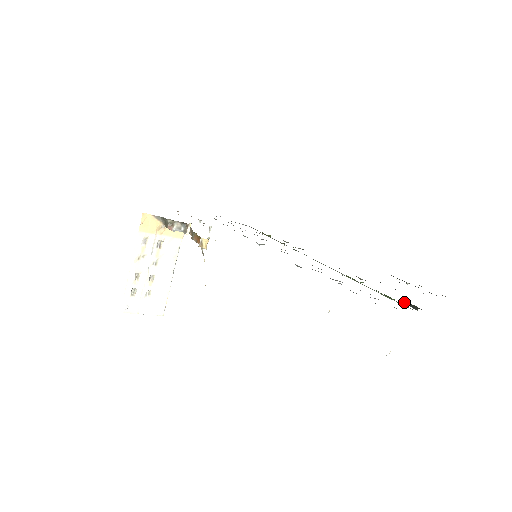
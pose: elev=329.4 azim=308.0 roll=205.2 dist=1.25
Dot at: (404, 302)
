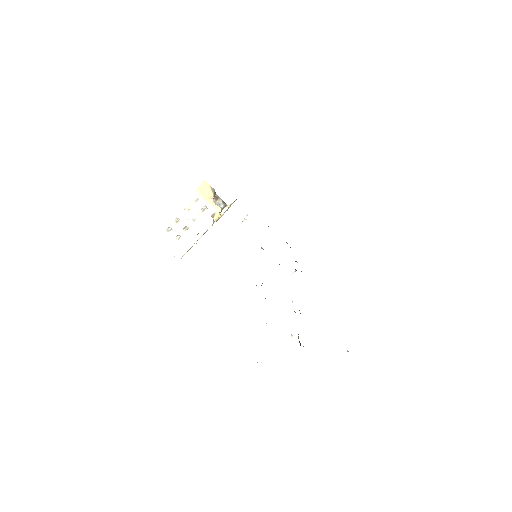
Dot at: (298, 336)
